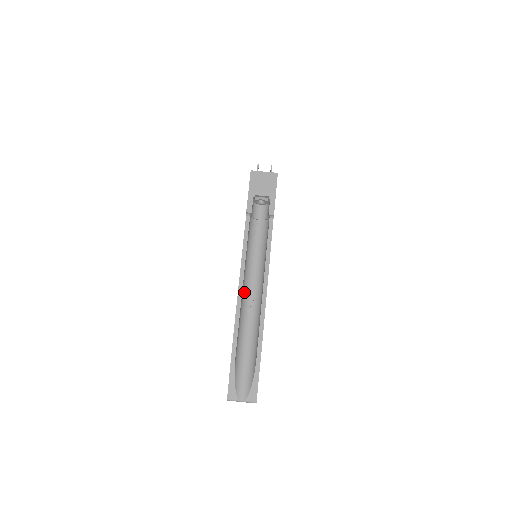
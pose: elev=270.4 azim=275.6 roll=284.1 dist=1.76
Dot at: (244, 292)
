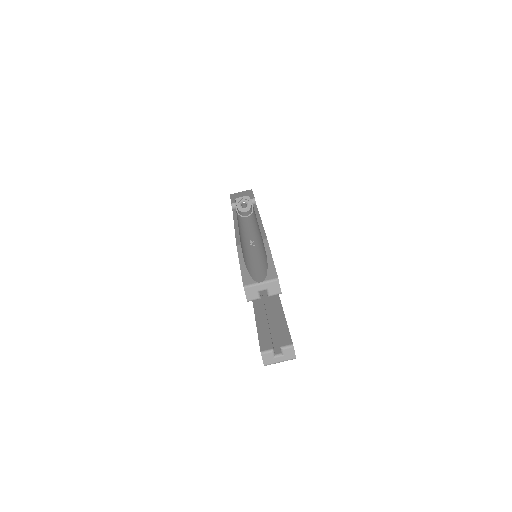
Dot at: (242, 237)
